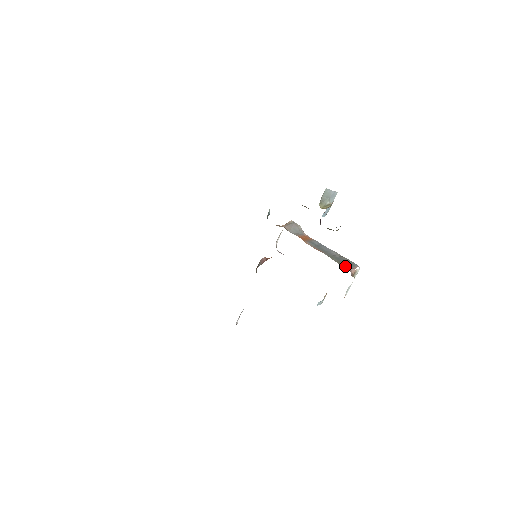
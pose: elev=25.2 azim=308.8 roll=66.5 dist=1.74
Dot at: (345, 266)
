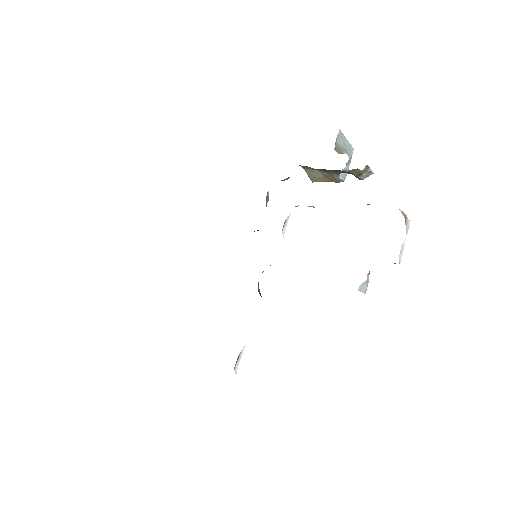
Dot at: occluded
